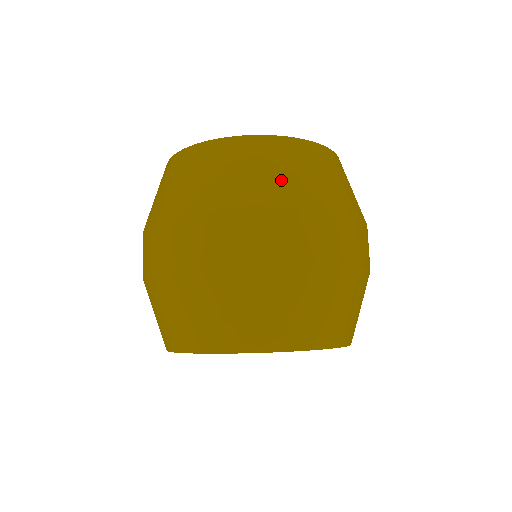
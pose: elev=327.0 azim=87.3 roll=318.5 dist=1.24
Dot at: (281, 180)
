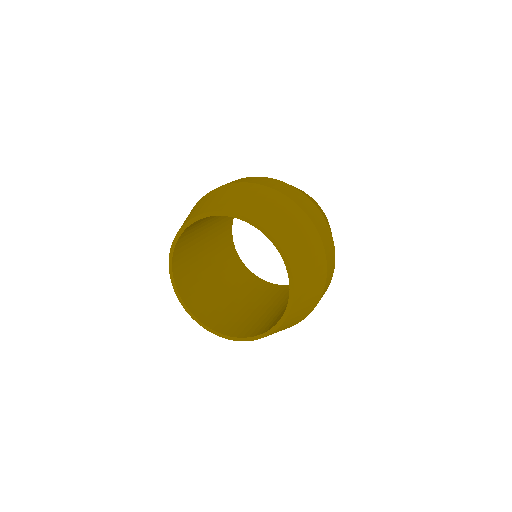
Dot at: occluded
